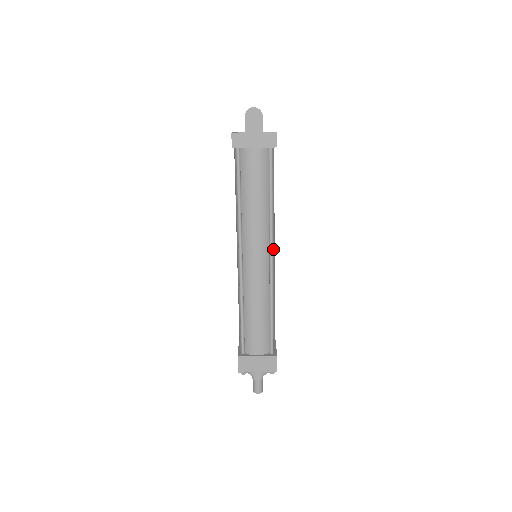
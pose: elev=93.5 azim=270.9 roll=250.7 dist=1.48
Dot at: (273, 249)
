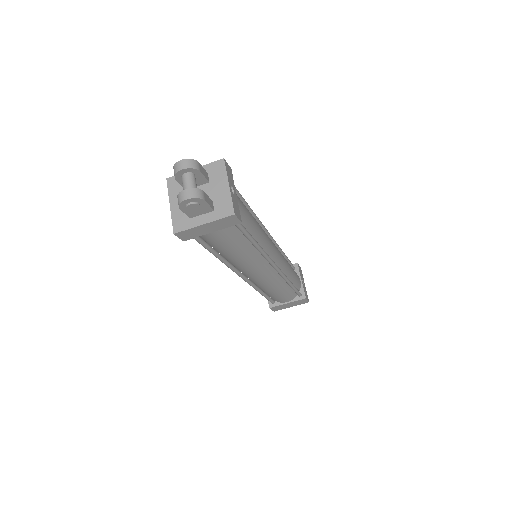
Dot at: (273, 255)
